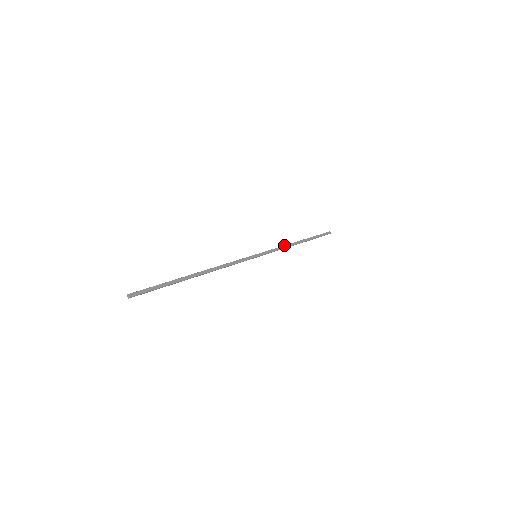
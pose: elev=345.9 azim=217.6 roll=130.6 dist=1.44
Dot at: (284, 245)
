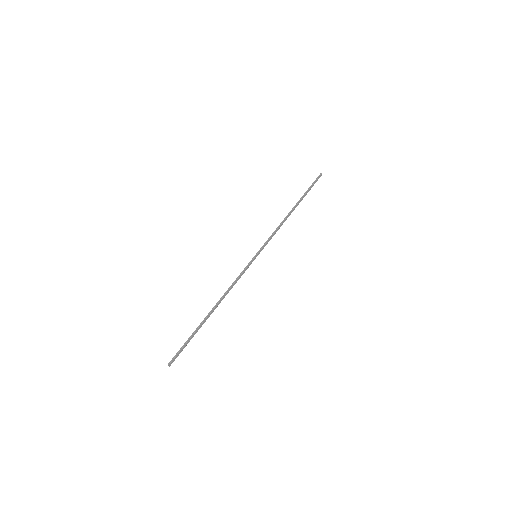
Dot at: (280, 225)
